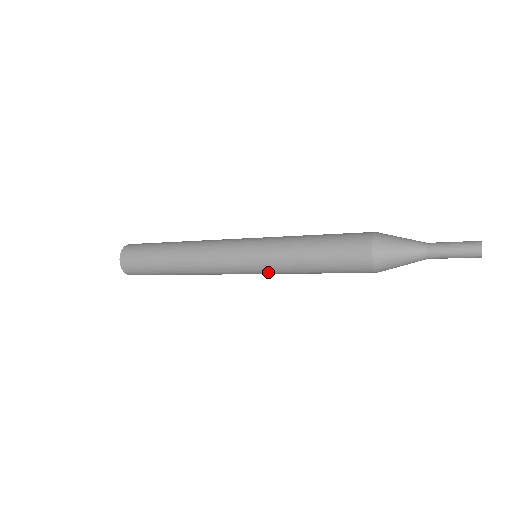
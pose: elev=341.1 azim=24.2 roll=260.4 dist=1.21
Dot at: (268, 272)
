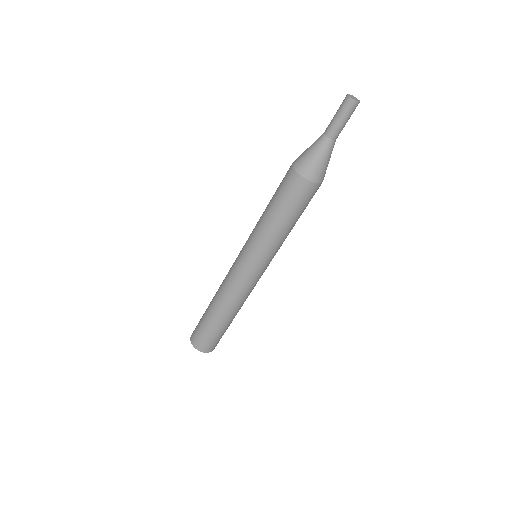
Dot at: (271, 256)
